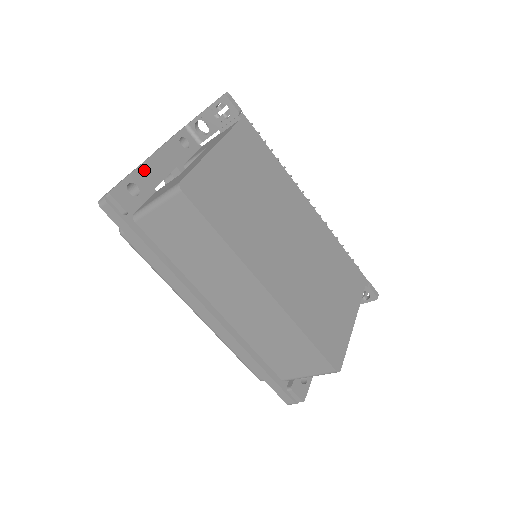
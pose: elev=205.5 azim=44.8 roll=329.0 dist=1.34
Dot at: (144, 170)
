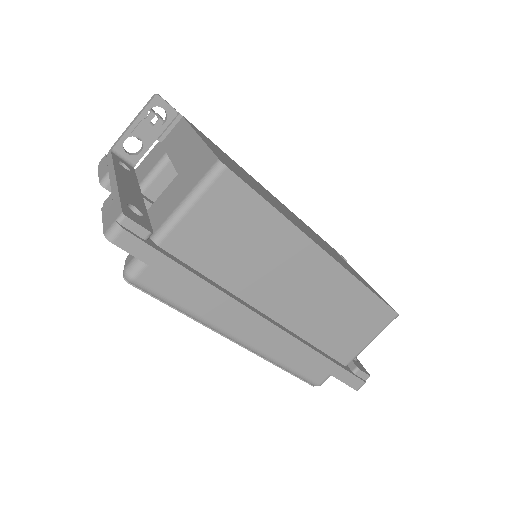
Dot at: (124, 191)
